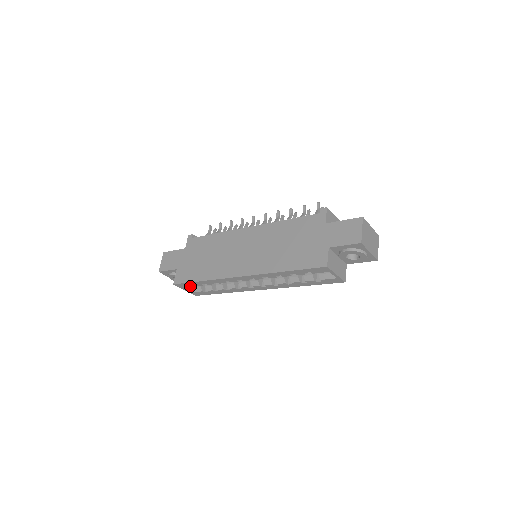
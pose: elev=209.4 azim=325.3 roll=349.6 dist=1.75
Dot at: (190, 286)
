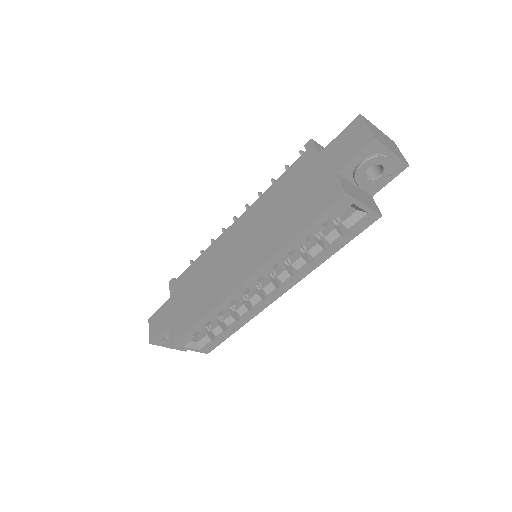
Dot at: (192, 338)
